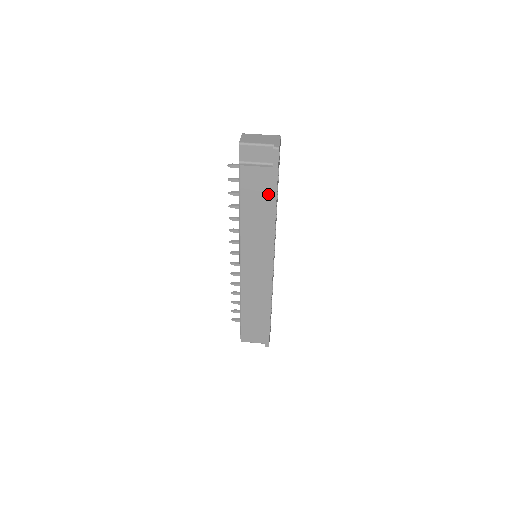
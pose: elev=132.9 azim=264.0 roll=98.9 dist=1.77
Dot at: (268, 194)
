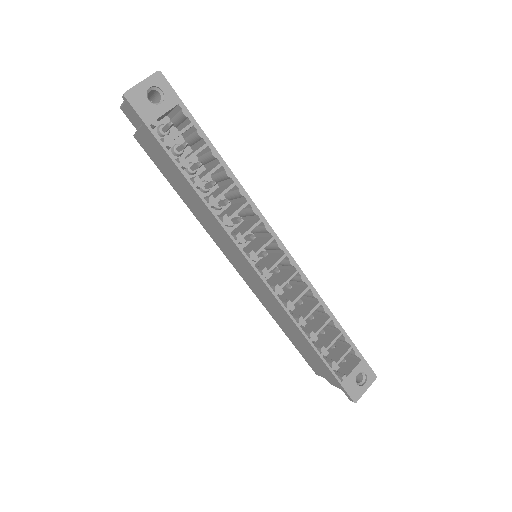
Dot at: (170, 164)
